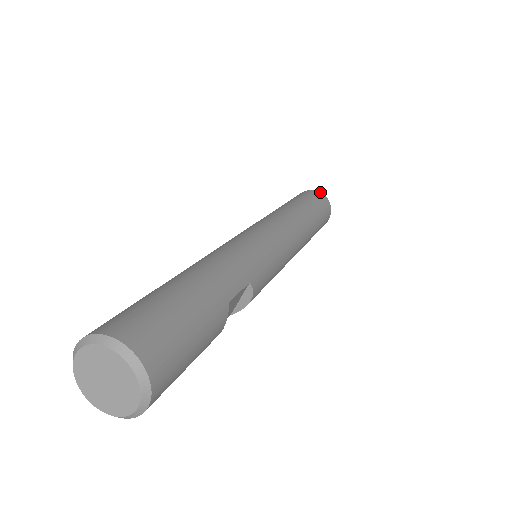
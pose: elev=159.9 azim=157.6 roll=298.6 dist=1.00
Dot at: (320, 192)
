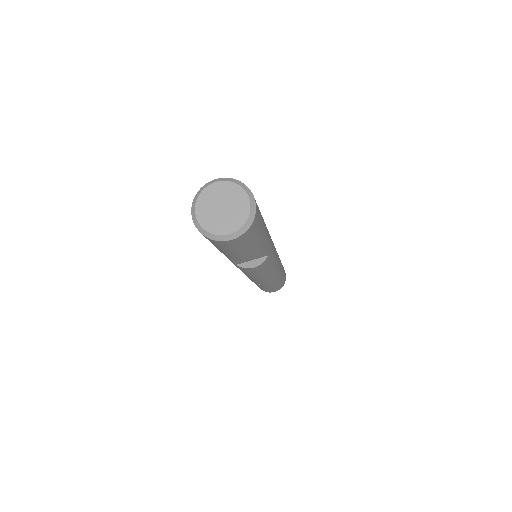
Dot at: occluded
